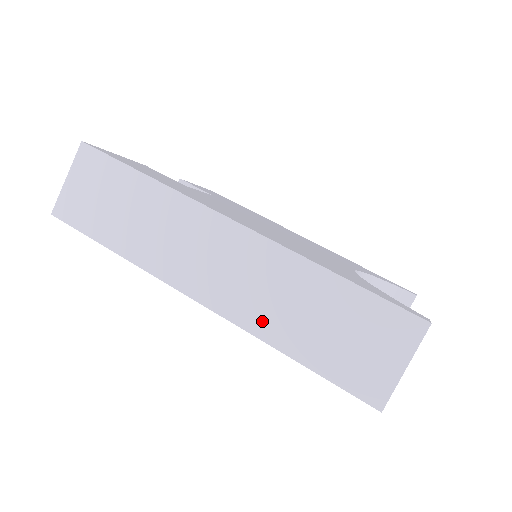
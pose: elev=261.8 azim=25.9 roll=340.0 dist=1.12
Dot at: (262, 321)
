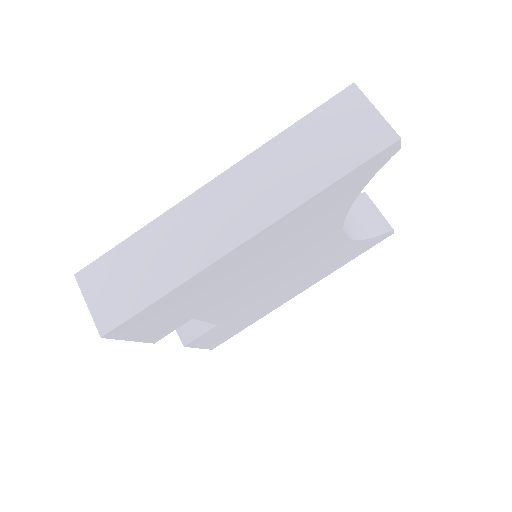
Dot at: (290, 195)
